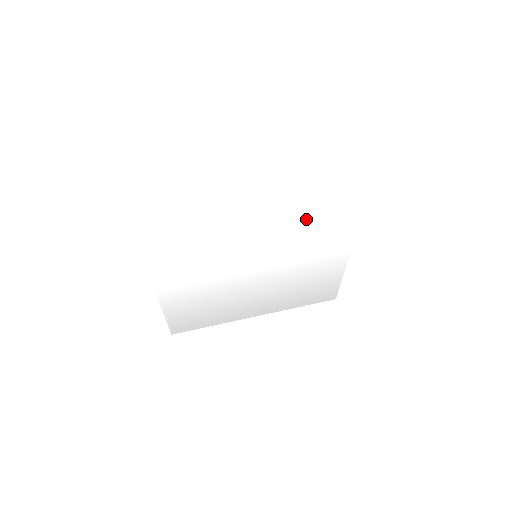
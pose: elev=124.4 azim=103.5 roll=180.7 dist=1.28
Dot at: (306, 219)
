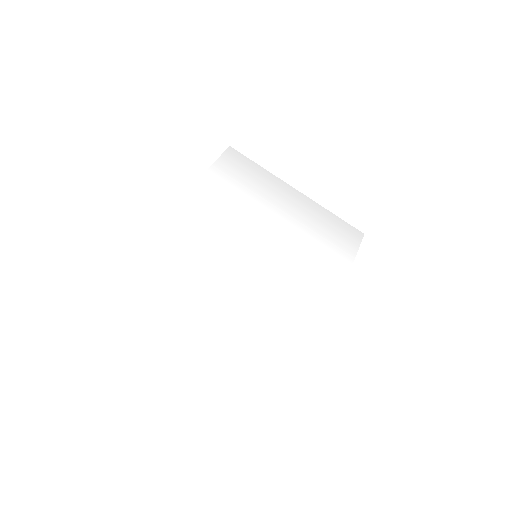
Dot at: (278, 308)
